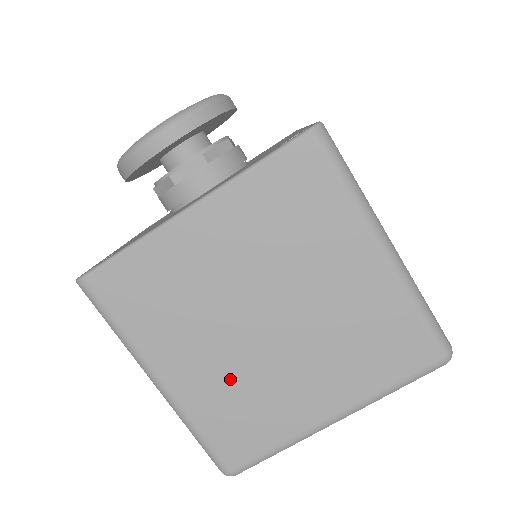
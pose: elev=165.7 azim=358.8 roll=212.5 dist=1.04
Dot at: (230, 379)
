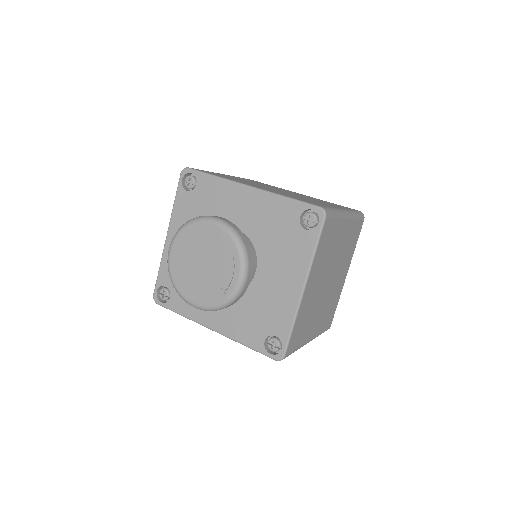
Dot at: (325, 309)
